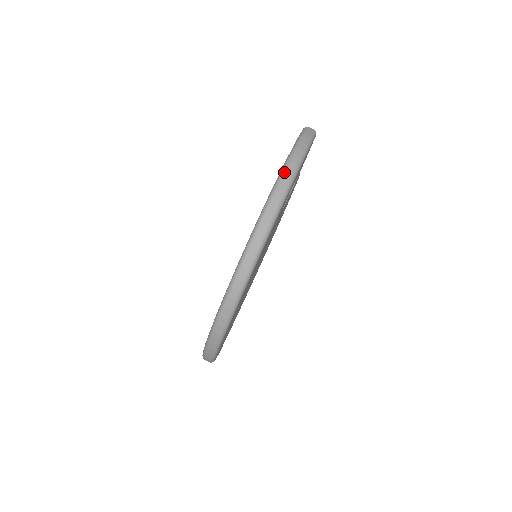
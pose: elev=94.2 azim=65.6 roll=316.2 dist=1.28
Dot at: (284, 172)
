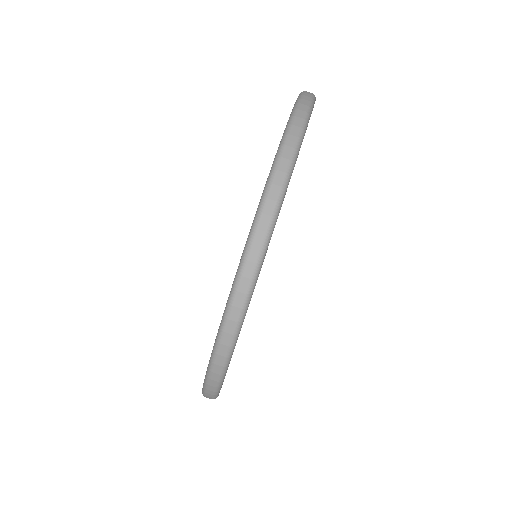
Dot at: (305, 91)
